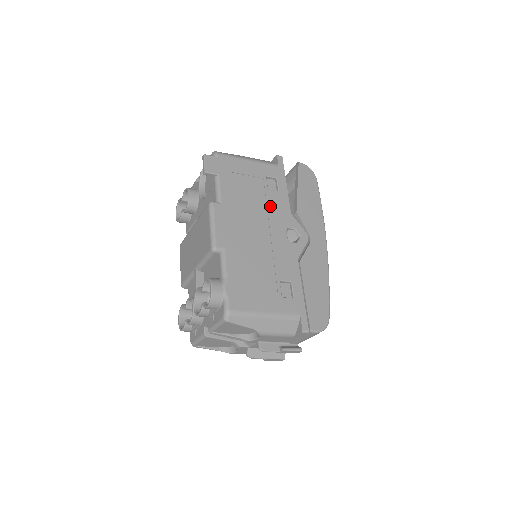
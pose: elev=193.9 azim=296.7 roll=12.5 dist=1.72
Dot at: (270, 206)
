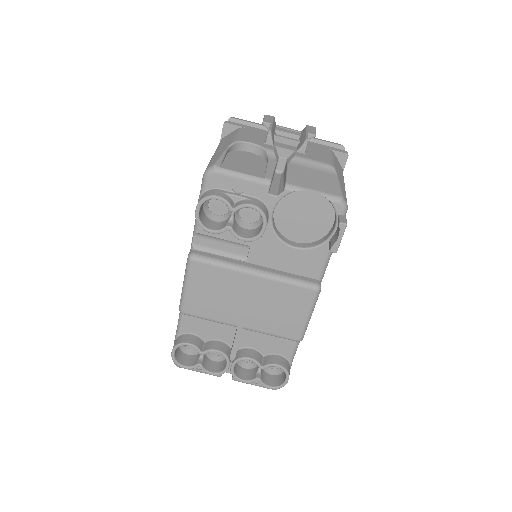
Dot at: occluded
